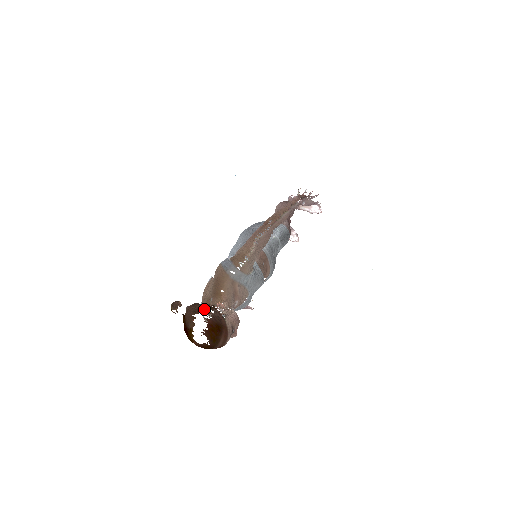
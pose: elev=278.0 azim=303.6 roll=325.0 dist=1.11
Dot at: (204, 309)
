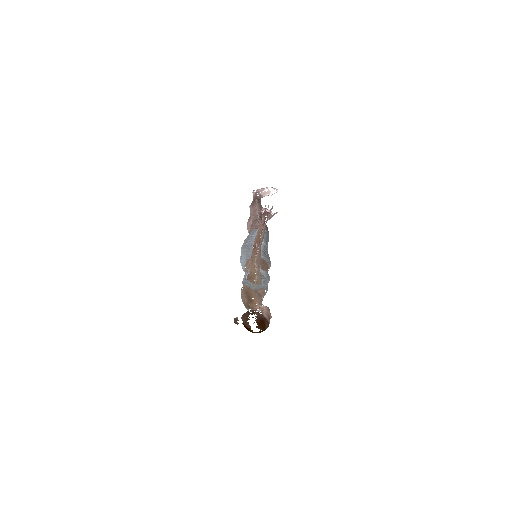
Dot at: occluded
